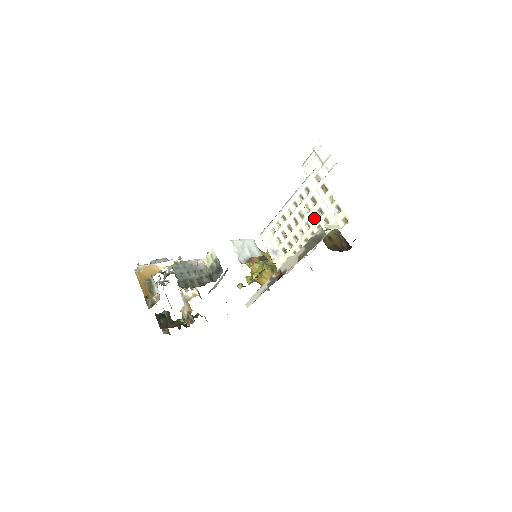
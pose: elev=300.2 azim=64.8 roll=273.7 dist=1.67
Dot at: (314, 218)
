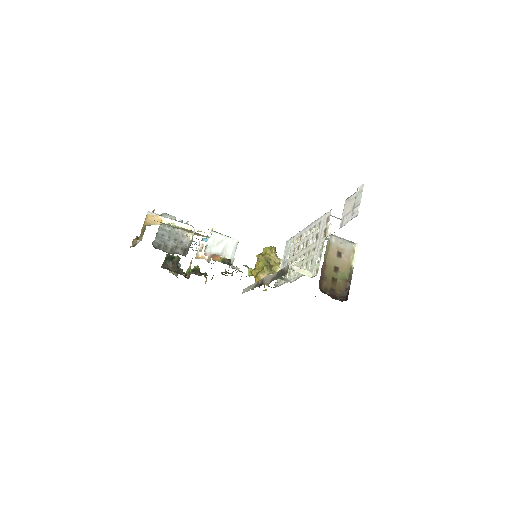
Dot at: occluded
